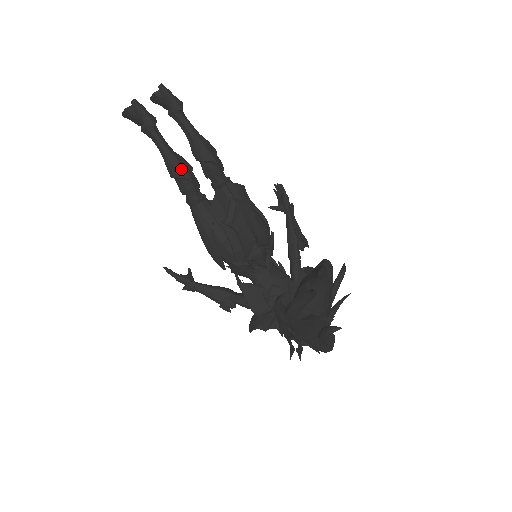
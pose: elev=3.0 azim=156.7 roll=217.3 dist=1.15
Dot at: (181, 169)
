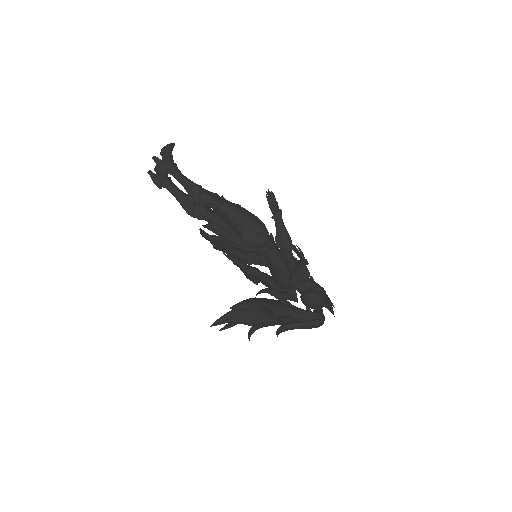
Dot at: (186, 211)
